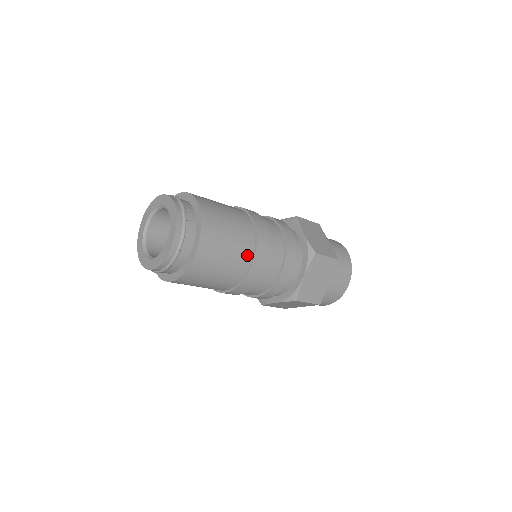
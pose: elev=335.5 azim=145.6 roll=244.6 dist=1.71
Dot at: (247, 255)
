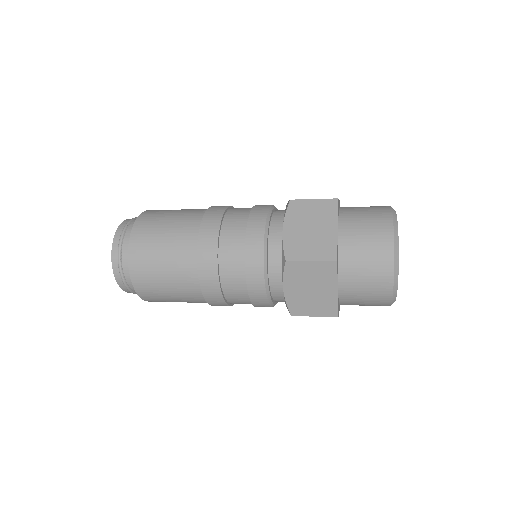
Dot at: (193, 226)
